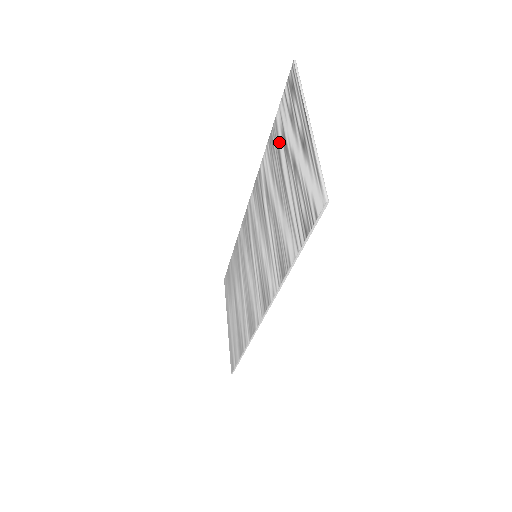
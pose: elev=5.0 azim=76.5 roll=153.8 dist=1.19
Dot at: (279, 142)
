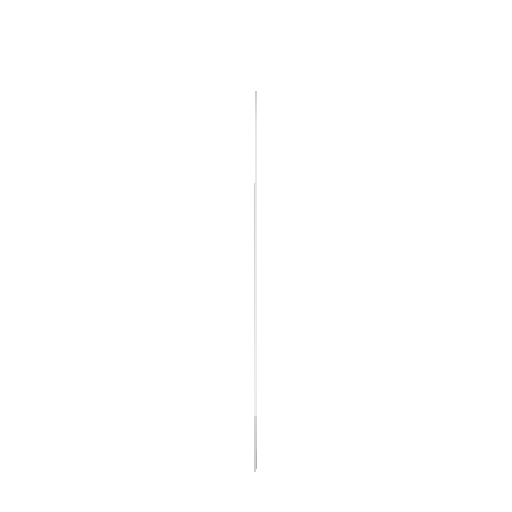
Dot at: occluded
